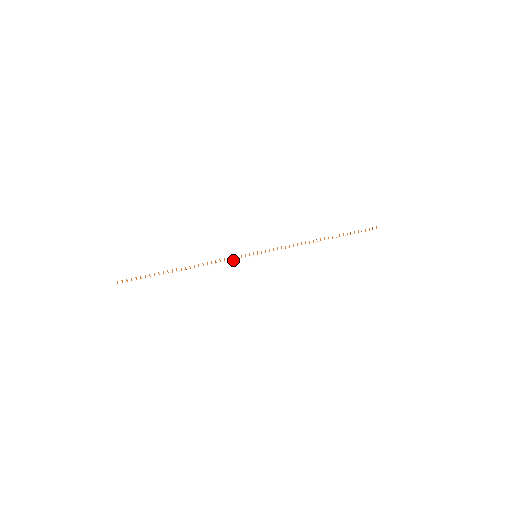
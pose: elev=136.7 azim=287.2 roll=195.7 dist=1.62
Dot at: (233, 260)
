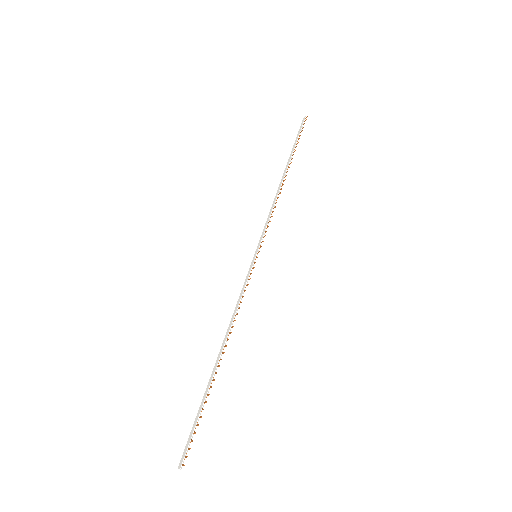
Dot at: occluded
